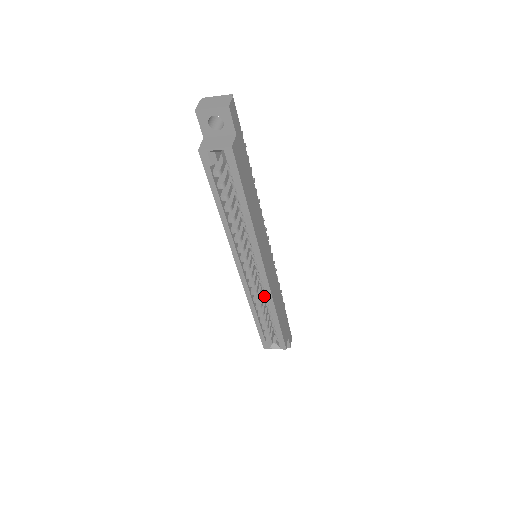
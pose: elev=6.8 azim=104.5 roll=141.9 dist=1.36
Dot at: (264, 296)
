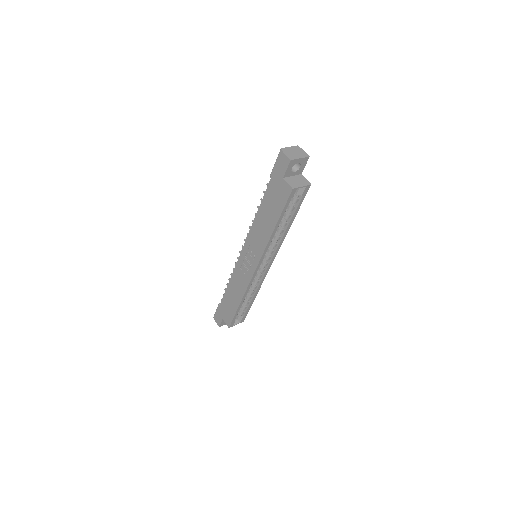
Dot at: (252, 285)
